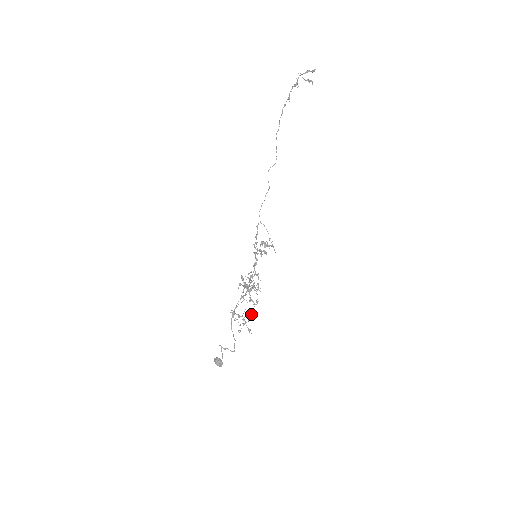
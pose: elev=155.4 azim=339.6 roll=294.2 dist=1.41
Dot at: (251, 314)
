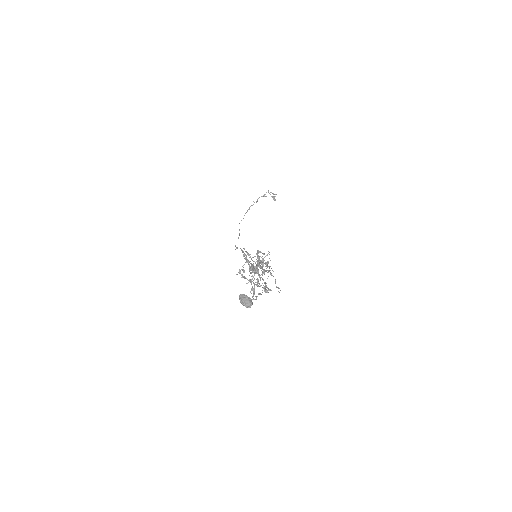
Dot at: occluded
